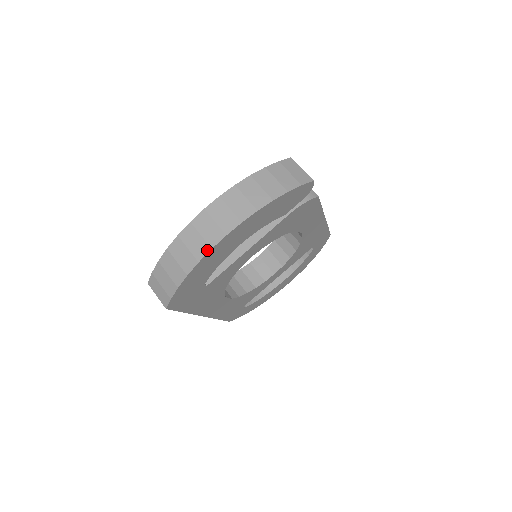
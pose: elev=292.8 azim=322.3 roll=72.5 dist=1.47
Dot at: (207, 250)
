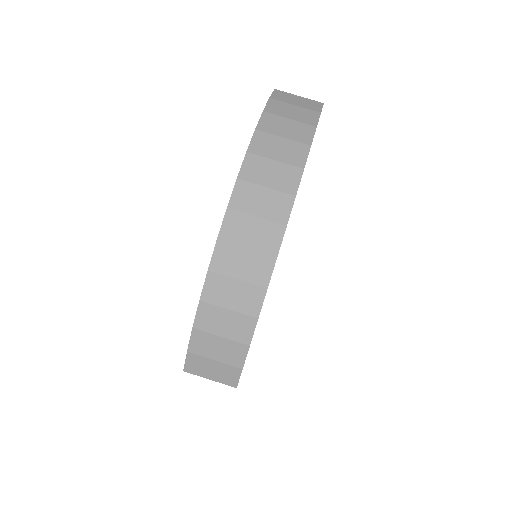
Dot at: (271, 263)
